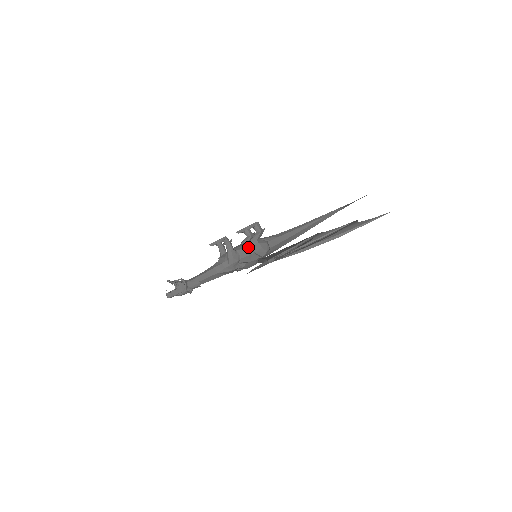
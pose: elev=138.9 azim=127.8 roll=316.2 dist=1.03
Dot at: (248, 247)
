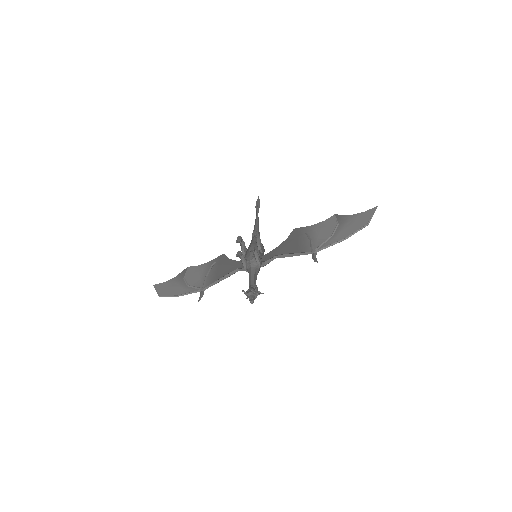
Dot at: (259, 250)
